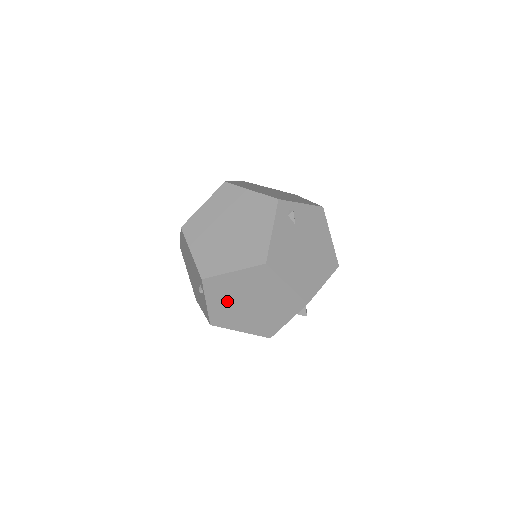
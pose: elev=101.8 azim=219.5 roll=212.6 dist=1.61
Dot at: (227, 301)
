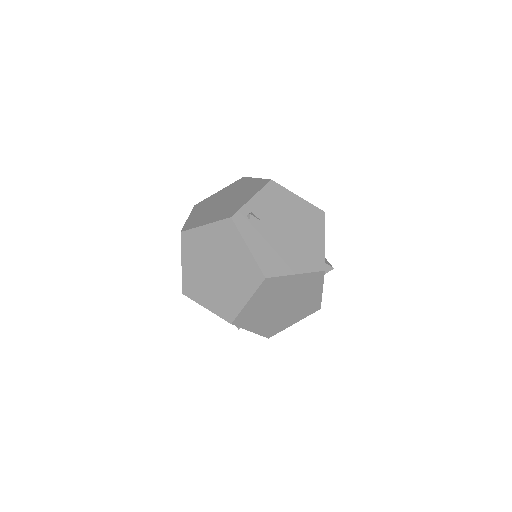
Dot at: (264, 318)
